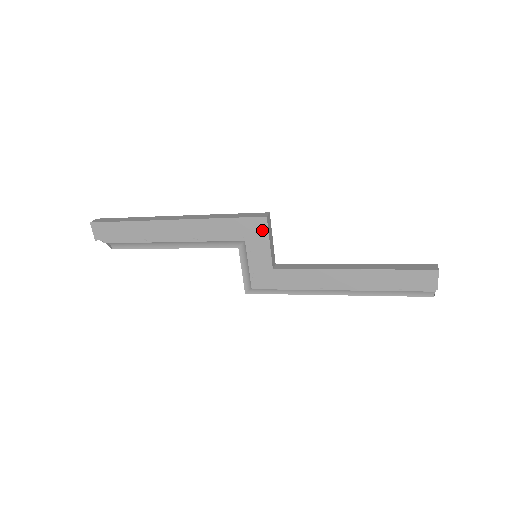
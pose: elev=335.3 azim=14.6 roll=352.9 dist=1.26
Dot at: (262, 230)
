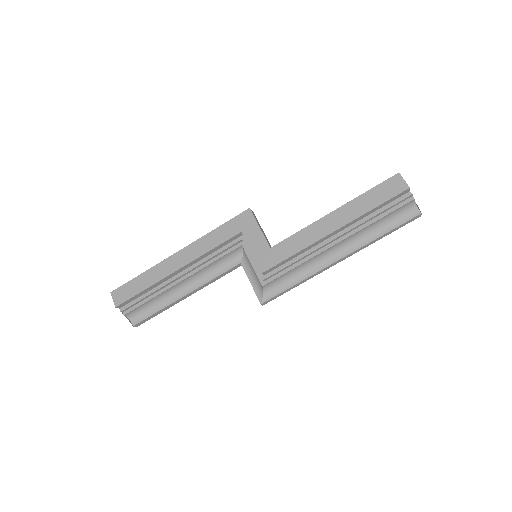
Dot at: (250, 220)
